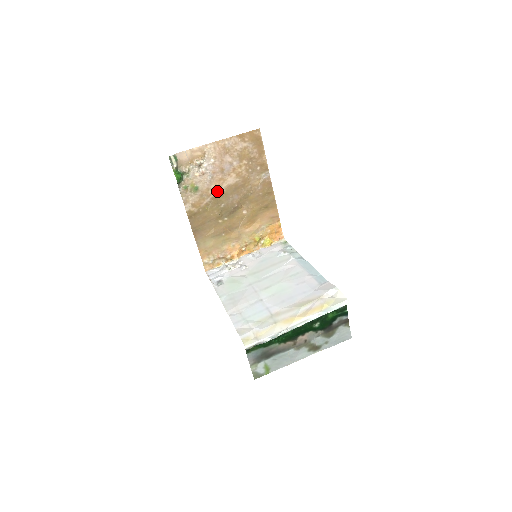
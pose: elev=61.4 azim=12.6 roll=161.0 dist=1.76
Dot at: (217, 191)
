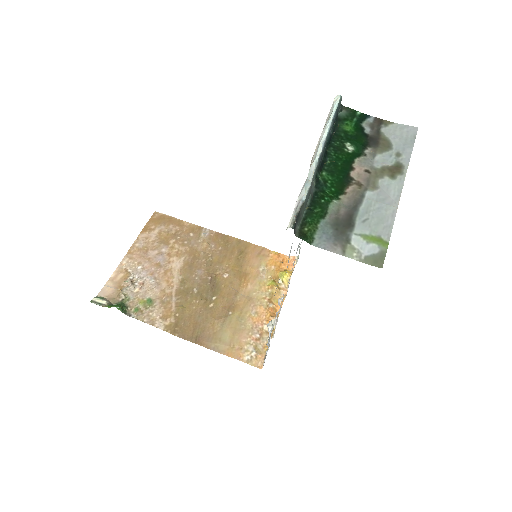
Dot at: (174, 284)
